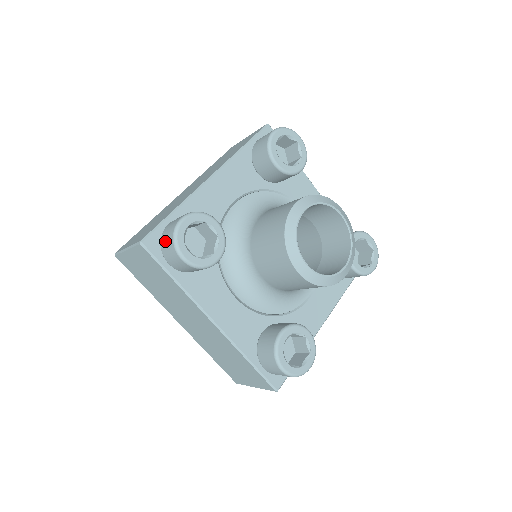
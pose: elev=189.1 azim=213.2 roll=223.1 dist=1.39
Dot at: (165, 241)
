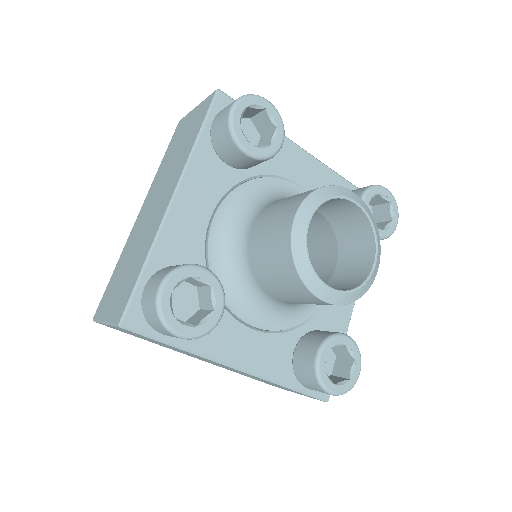
Dot at: (149, 317)
